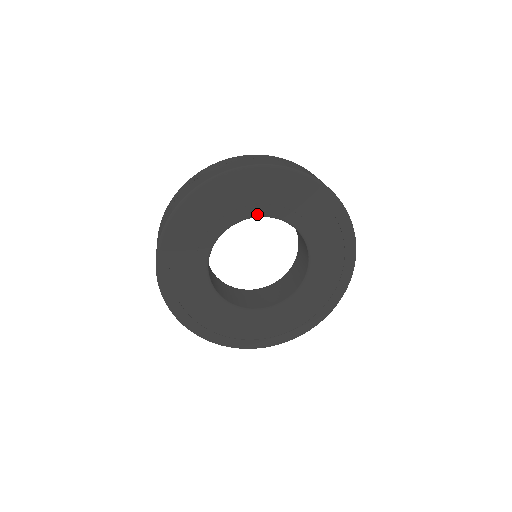
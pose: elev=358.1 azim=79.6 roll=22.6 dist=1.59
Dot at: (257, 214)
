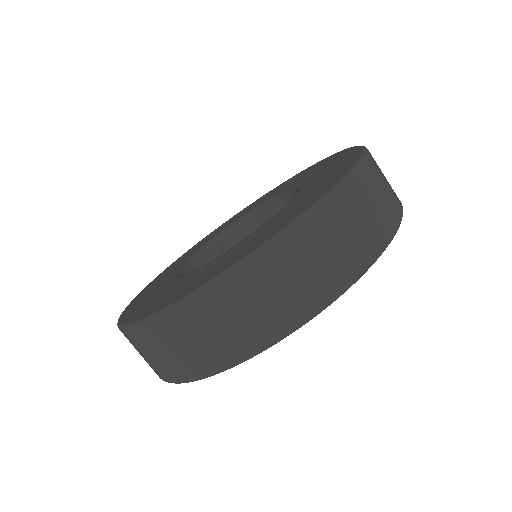
Dot at: (245, 215)
